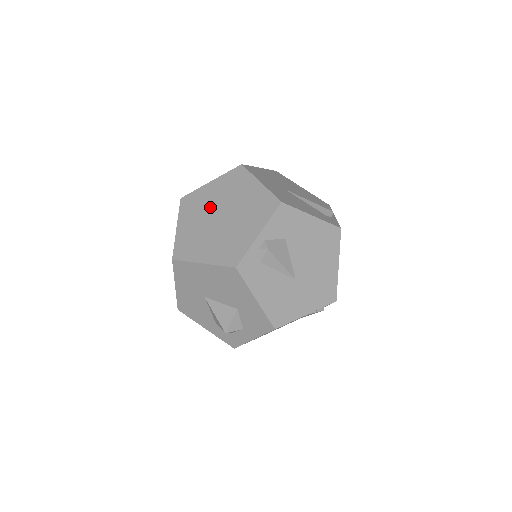
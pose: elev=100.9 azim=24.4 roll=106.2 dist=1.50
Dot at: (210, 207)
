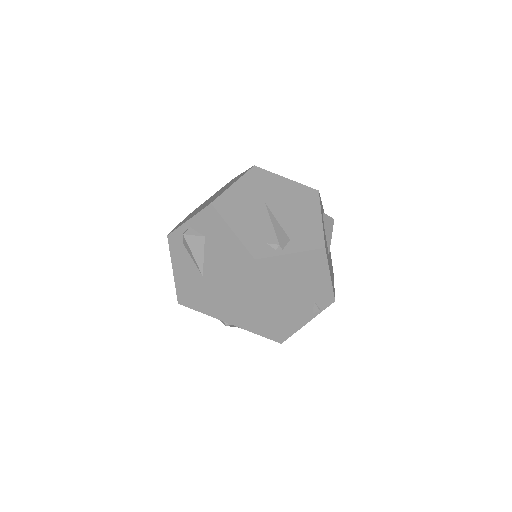
Dot at: occluded
